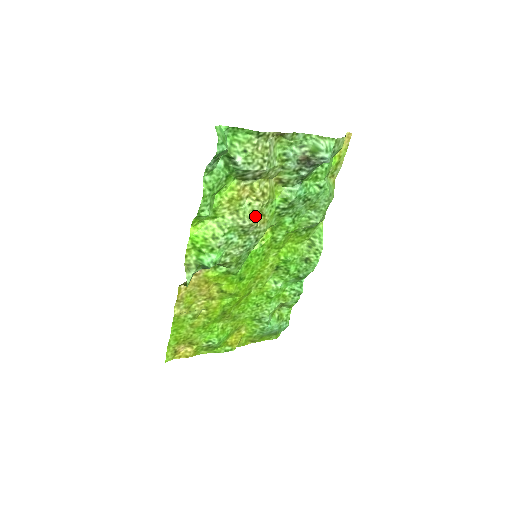
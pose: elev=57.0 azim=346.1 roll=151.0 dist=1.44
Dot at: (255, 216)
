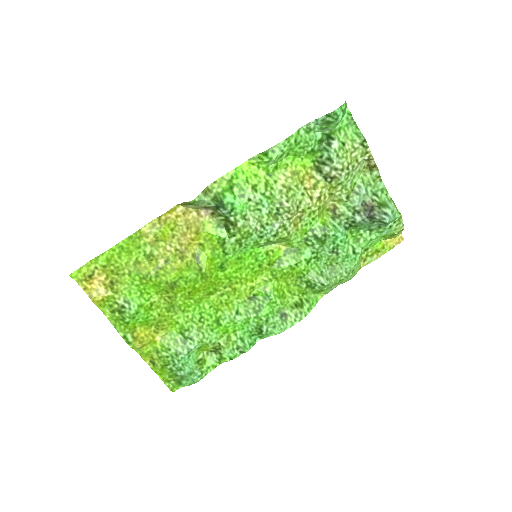
Dot at: (297, 209)
